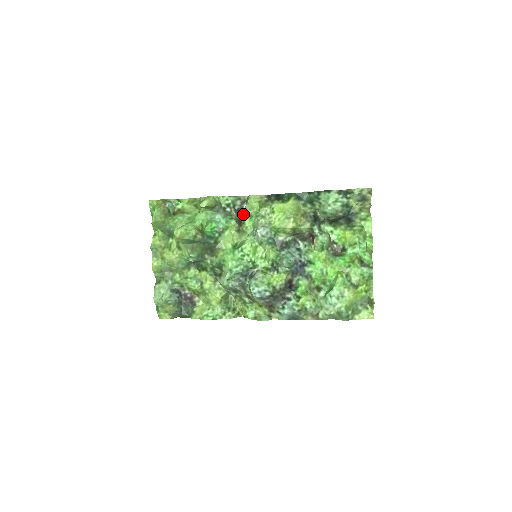
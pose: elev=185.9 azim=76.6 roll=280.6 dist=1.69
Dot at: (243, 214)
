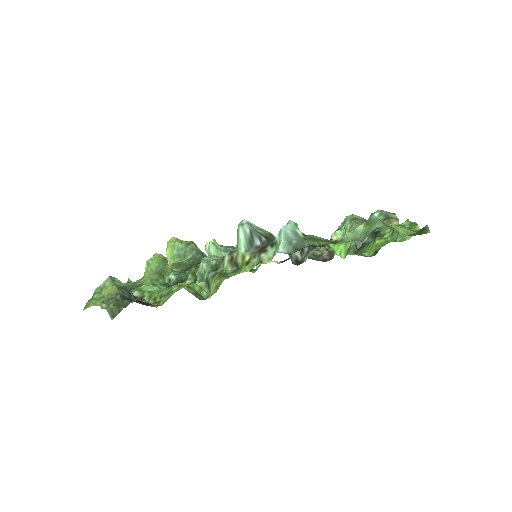
Dot at: (251, 271)
